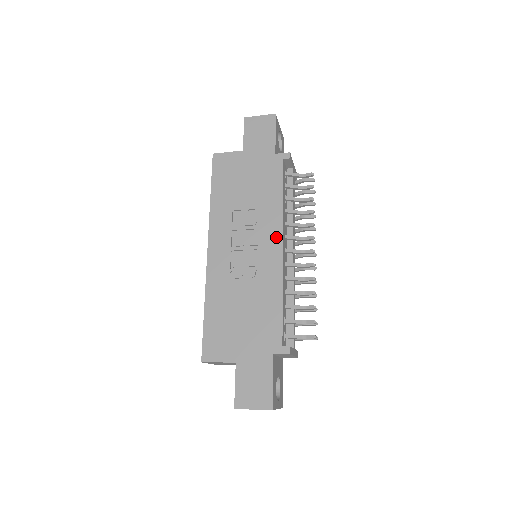
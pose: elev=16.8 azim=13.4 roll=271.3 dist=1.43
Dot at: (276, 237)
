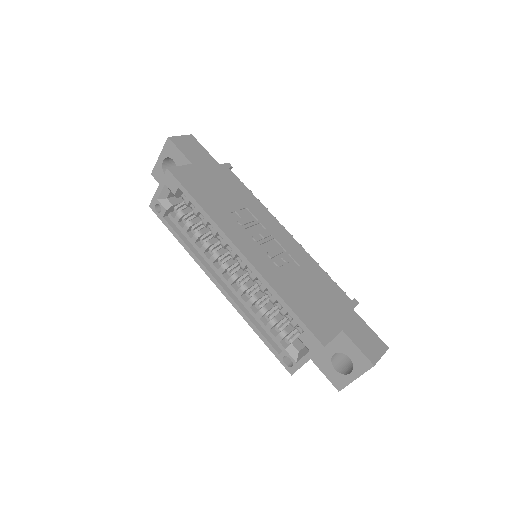
Dot at: (277, 225)
